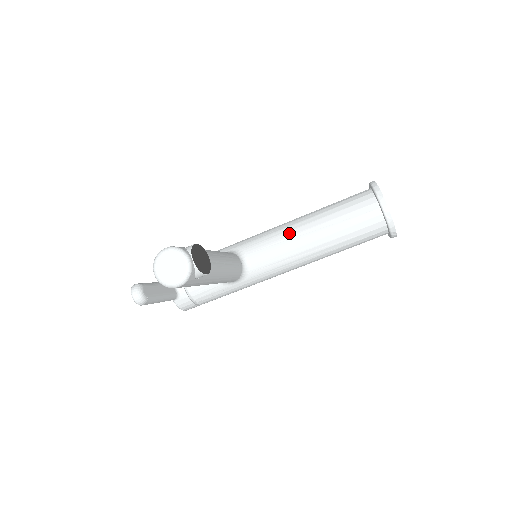
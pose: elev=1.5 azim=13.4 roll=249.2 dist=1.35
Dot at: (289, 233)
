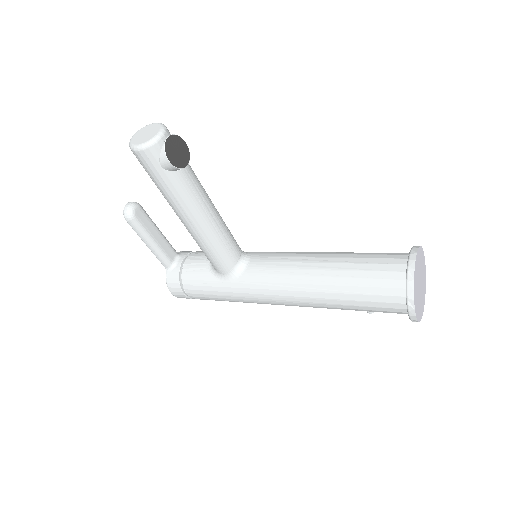
Dot at: (302, 255)
